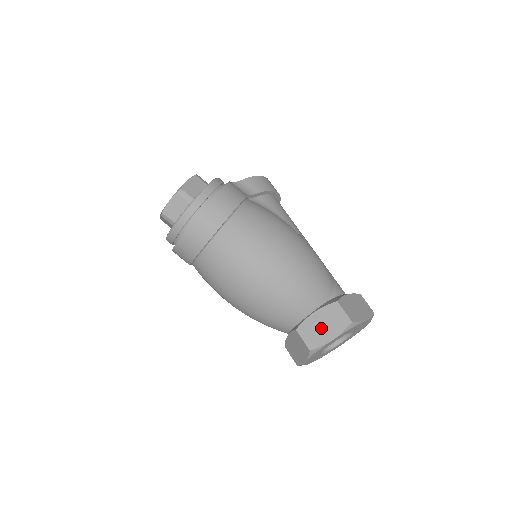
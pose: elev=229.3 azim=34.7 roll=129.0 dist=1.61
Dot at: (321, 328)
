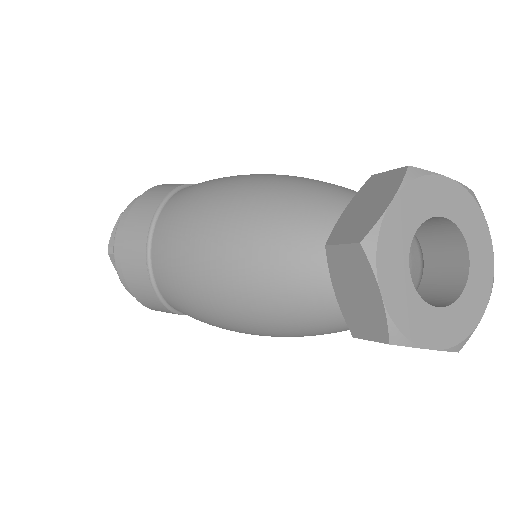
Dot at: (363, 210)
